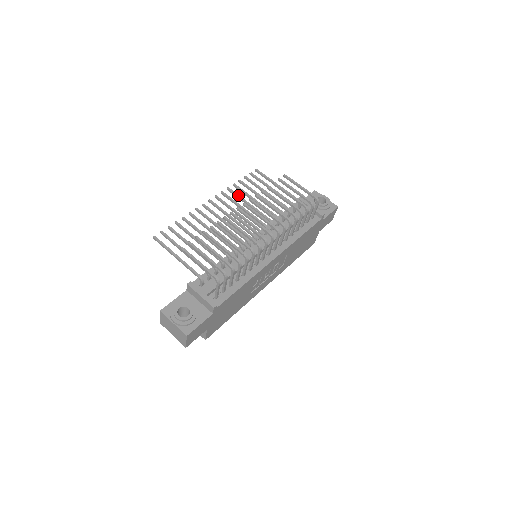
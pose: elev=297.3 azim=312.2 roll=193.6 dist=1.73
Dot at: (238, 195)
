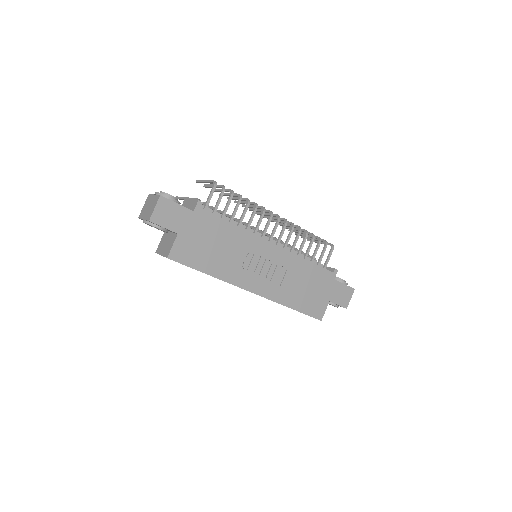
Dot at: occluded
